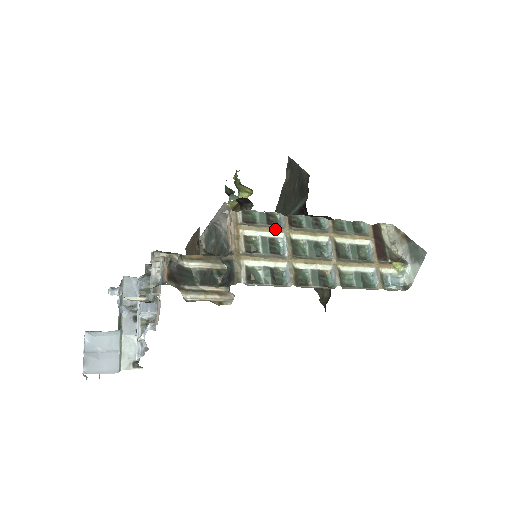
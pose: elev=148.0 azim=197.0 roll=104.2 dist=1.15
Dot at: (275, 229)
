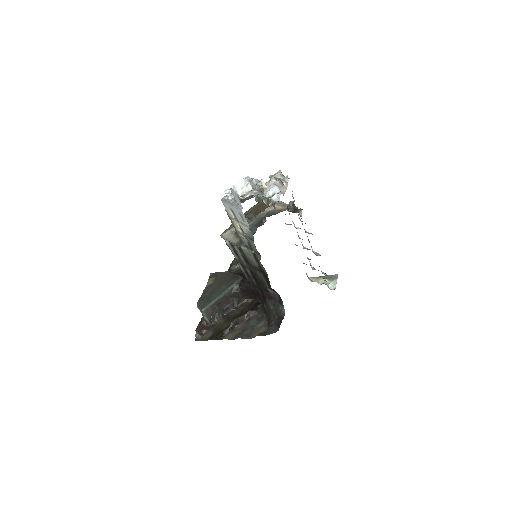
Dot at: occluded
